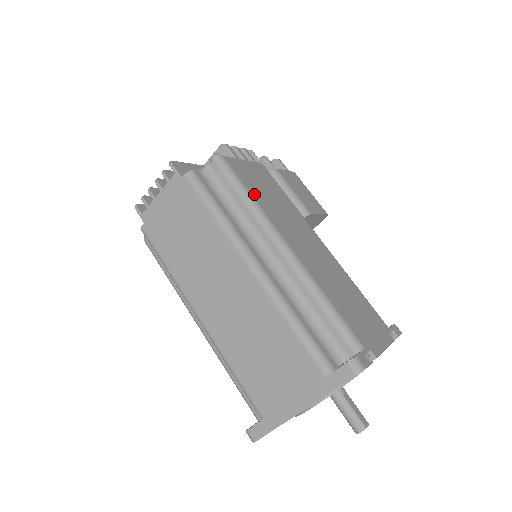
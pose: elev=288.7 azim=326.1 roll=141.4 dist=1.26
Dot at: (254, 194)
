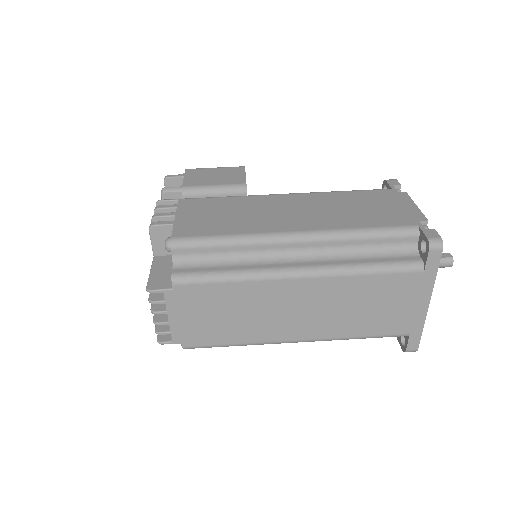
Dot at: (227, 231)
